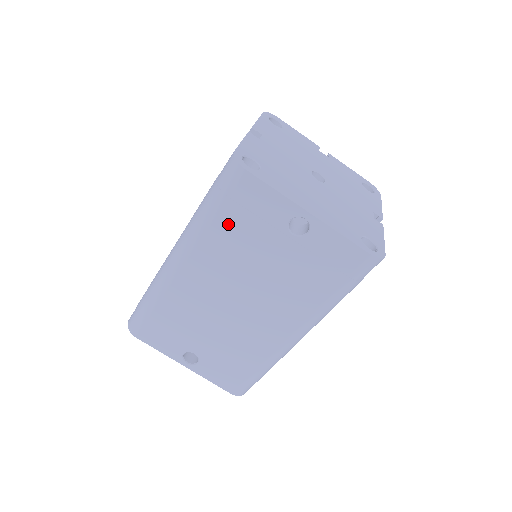
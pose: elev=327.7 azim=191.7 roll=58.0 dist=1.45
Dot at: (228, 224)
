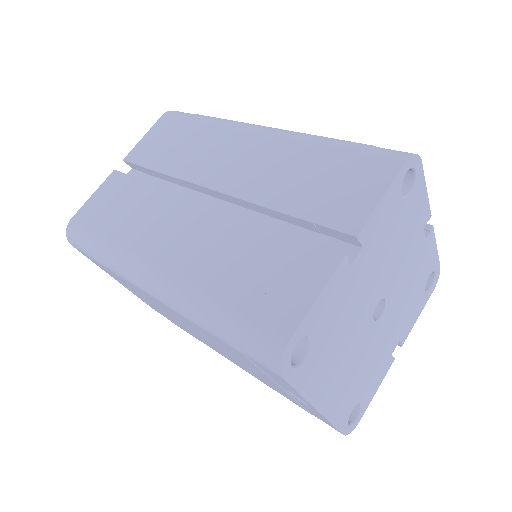
Dot at: (227, 346)
